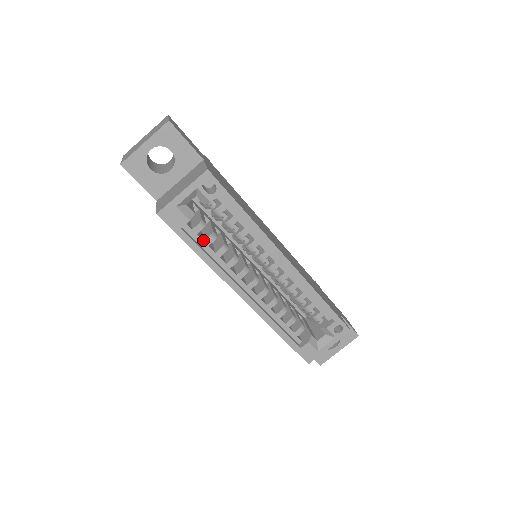
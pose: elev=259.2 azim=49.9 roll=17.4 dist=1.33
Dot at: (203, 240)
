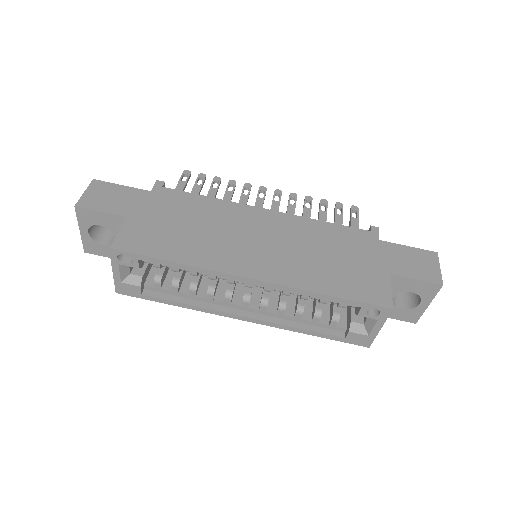
Dot at: (171, 289)
